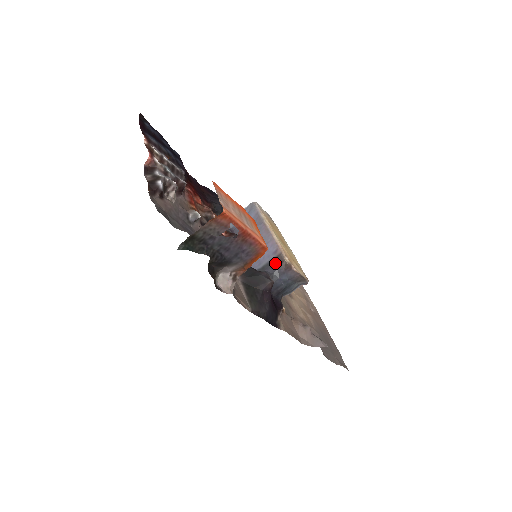
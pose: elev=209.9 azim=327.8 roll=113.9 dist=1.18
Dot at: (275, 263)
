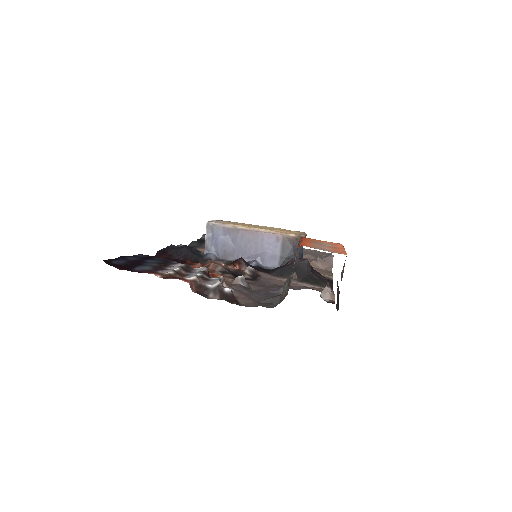
Dot at: (287, 246)
